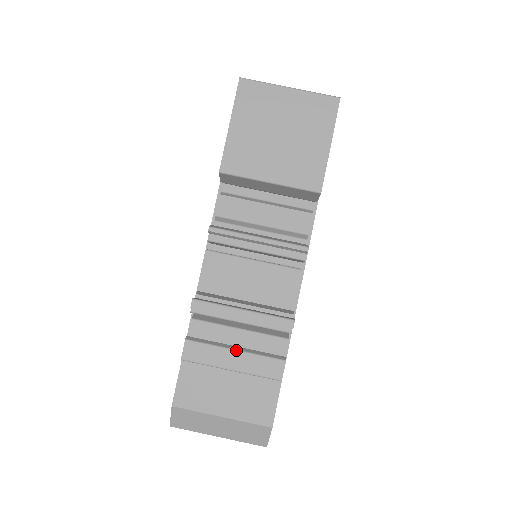
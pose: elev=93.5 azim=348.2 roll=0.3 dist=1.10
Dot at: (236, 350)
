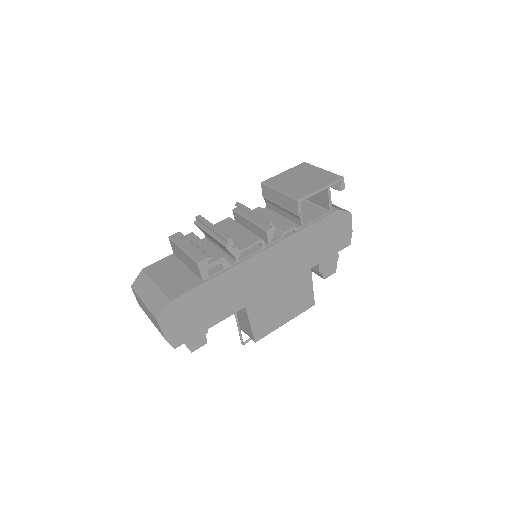
Dot at: occluded
